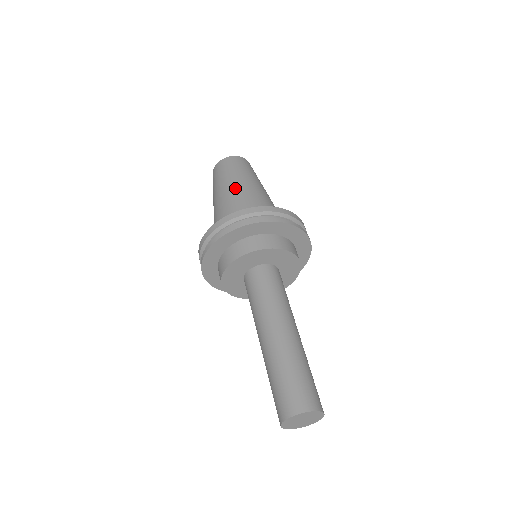
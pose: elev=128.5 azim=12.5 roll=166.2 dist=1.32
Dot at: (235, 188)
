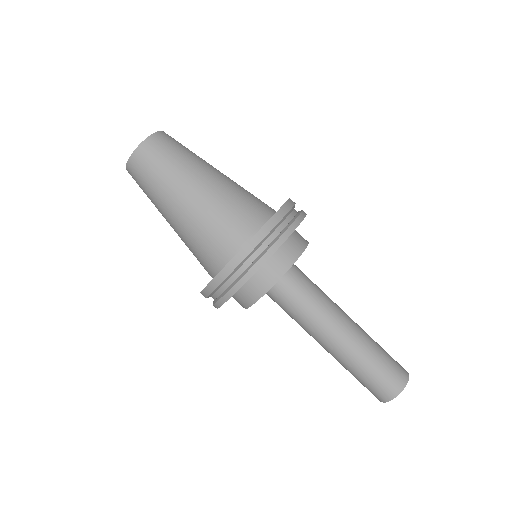
Dot at: (173, 225)
